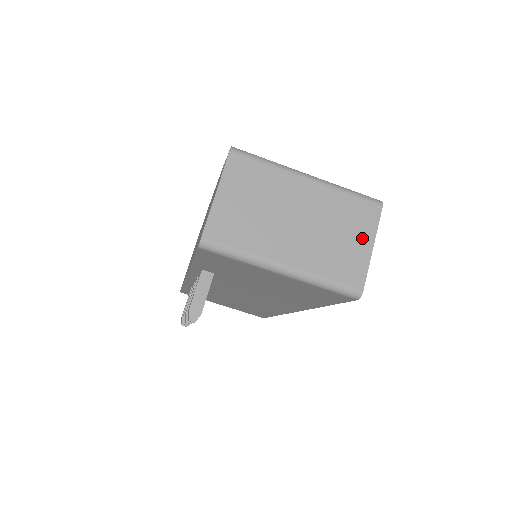
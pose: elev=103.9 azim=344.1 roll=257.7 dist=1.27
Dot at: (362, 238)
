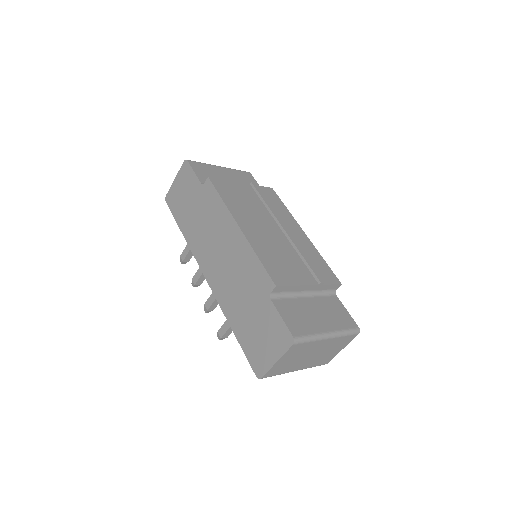
Dot at: (340, 348)
